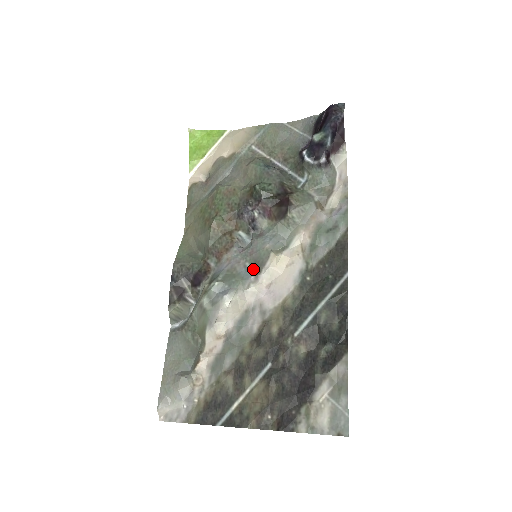
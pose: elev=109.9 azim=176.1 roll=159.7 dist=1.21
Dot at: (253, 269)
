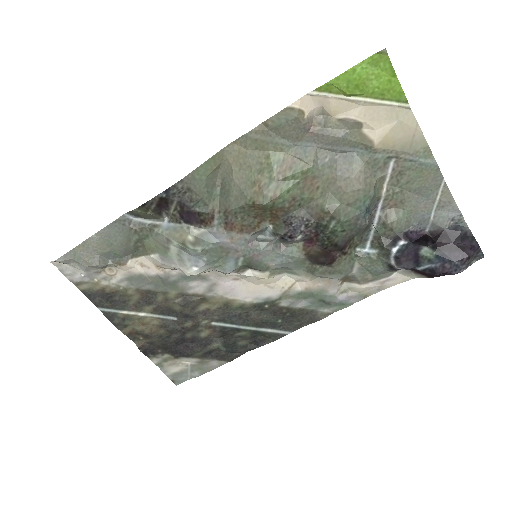
Dot at: (241, 267)
